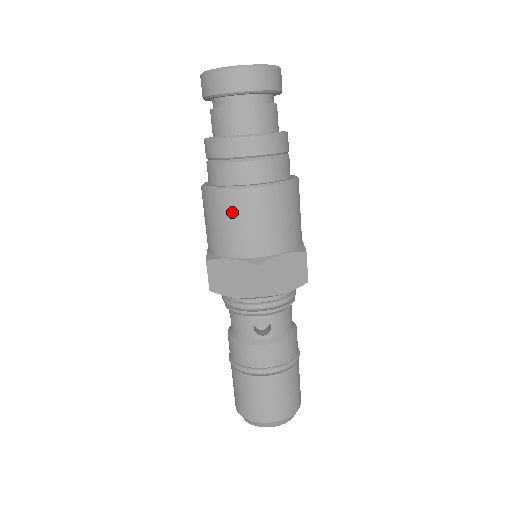
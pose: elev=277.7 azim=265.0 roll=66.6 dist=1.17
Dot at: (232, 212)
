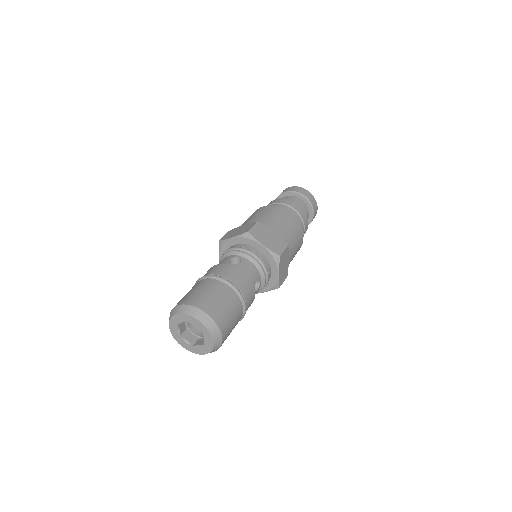
Dot at: (260, 212)
